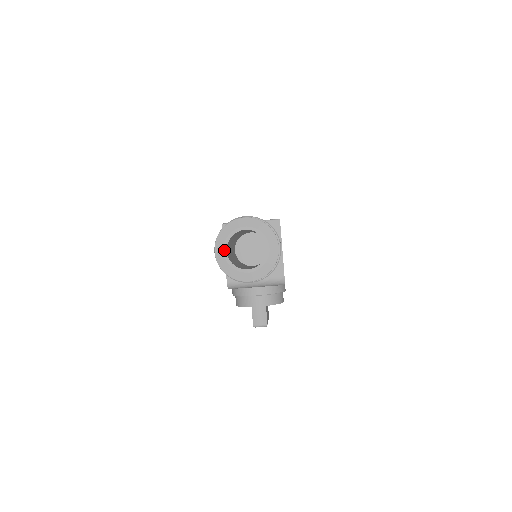
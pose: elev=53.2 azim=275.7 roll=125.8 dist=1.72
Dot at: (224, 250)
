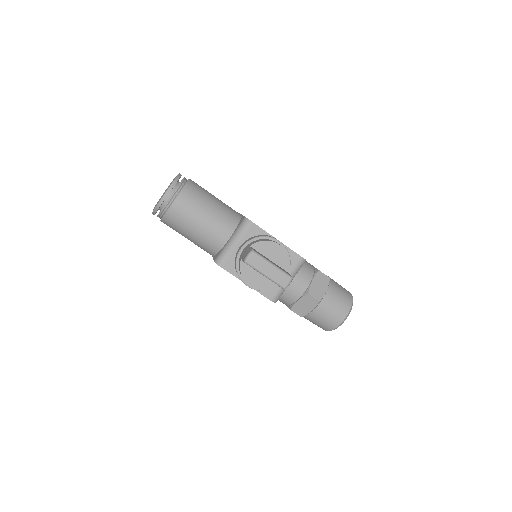
Dot at: occluded
